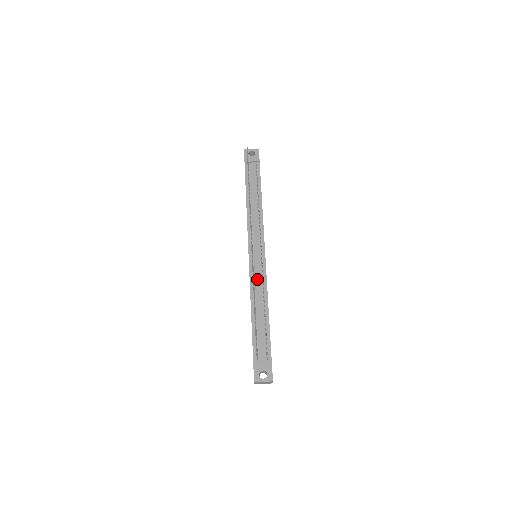
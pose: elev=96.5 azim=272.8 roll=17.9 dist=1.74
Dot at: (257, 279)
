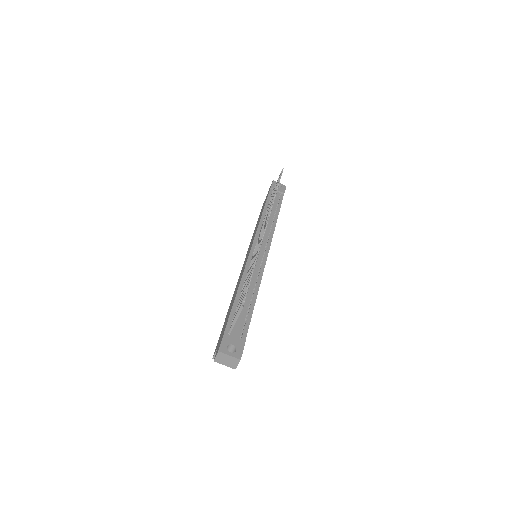
Dot at: occluded
